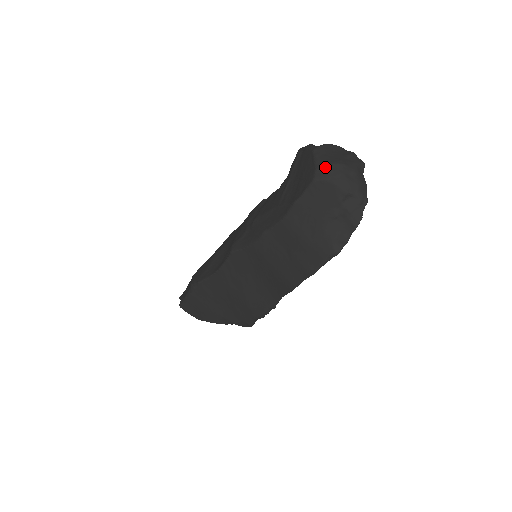
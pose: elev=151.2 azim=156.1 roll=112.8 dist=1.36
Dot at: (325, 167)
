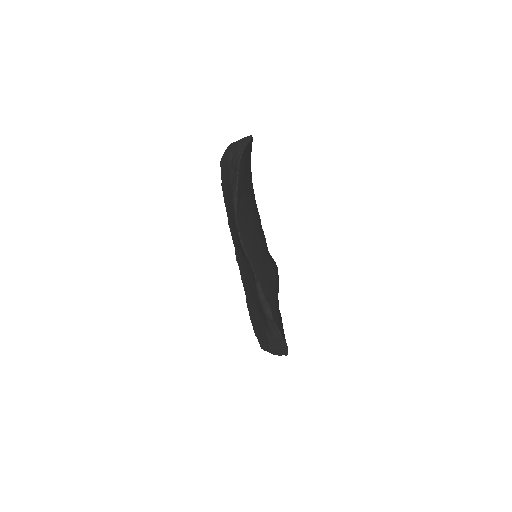
Dot at: occluded
